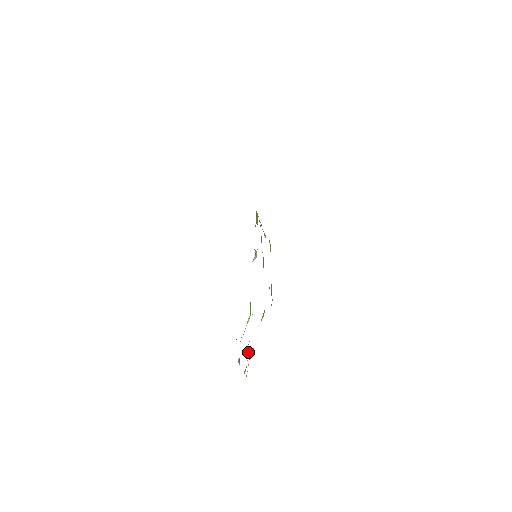
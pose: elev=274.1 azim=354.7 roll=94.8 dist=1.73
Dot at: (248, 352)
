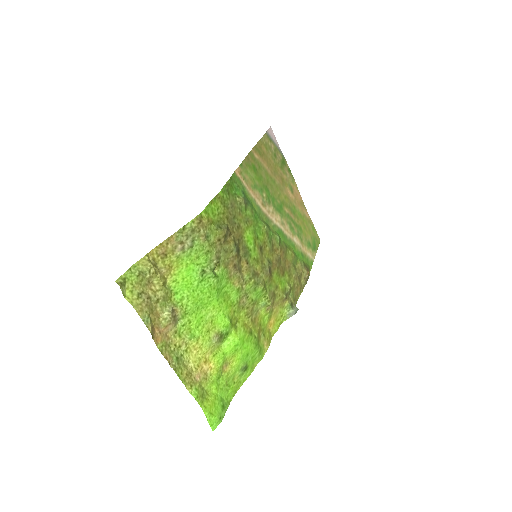
Dot at: (157, 290)
